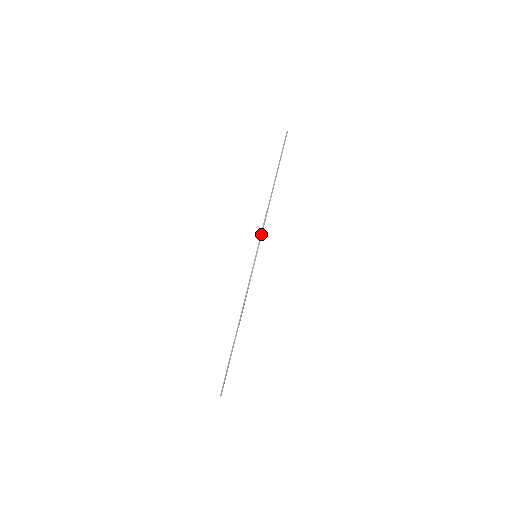
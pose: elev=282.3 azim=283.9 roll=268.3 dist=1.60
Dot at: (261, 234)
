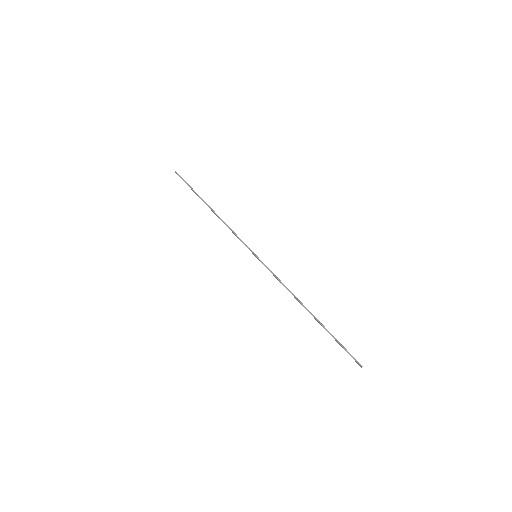
Dot at: (241, 240)
